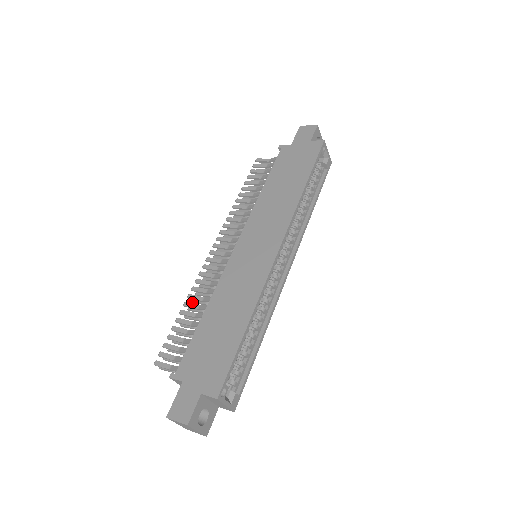
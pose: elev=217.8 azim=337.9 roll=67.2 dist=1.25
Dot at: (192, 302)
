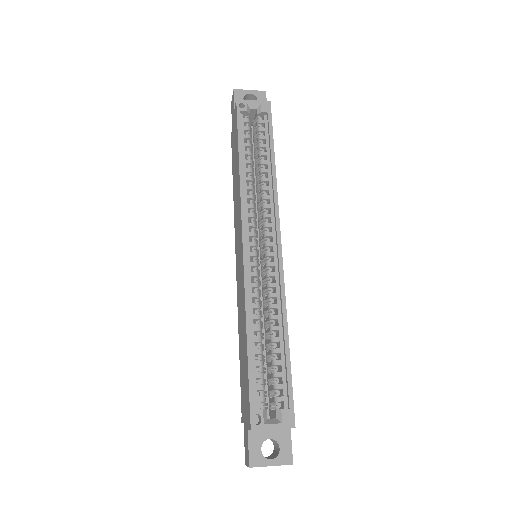
Dot at: occluded
